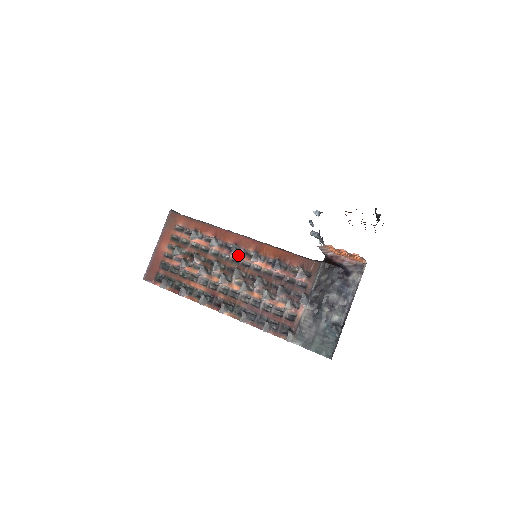
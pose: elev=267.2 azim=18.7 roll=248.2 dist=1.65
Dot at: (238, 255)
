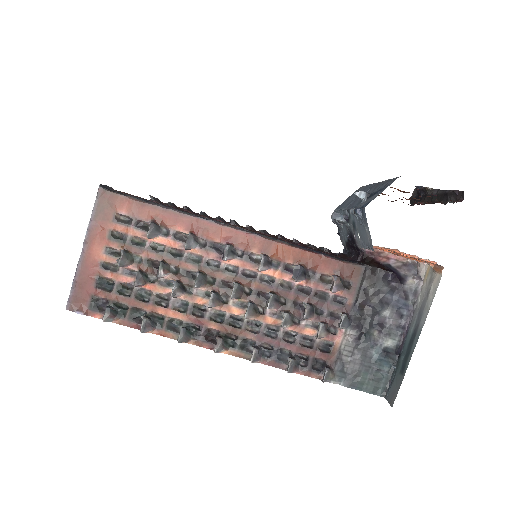
Dot at: (235, 261)
